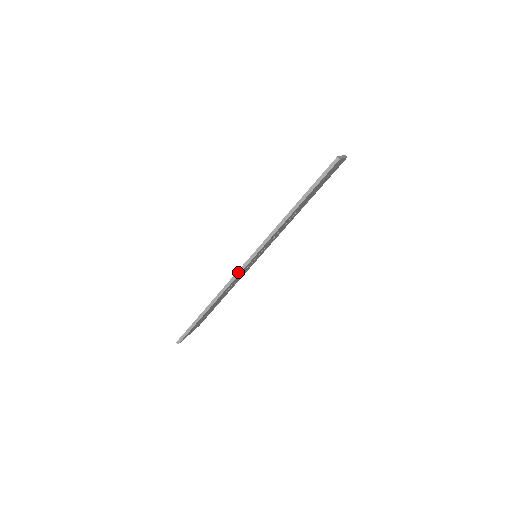
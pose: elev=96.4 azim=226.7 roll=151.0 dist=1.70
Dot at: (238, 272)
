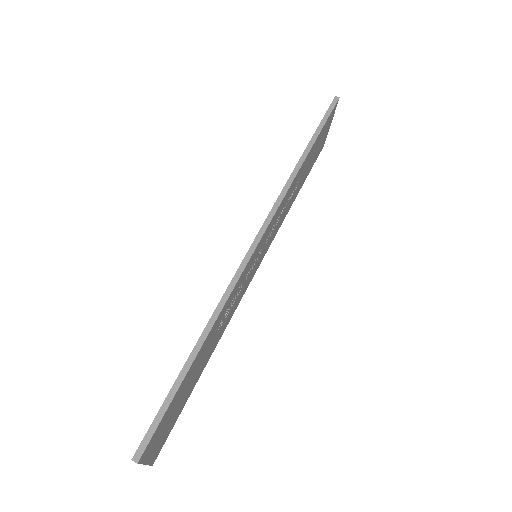
Dot at: (247, 255)
